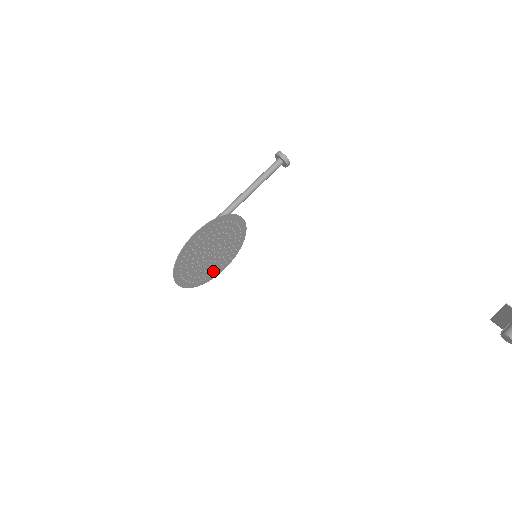
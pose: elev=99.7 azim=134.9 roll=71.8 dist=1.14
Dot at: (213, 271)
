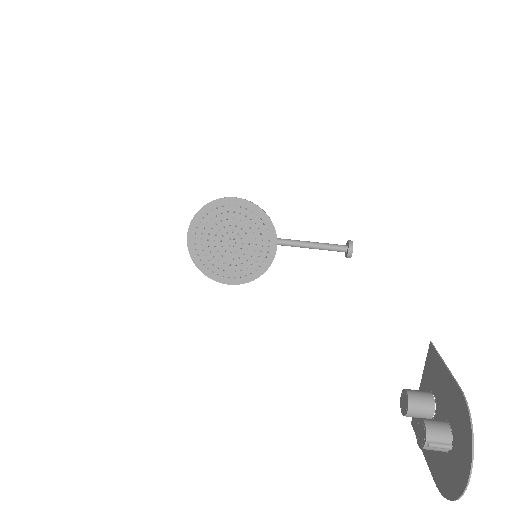
Dot at: (219, 270)
